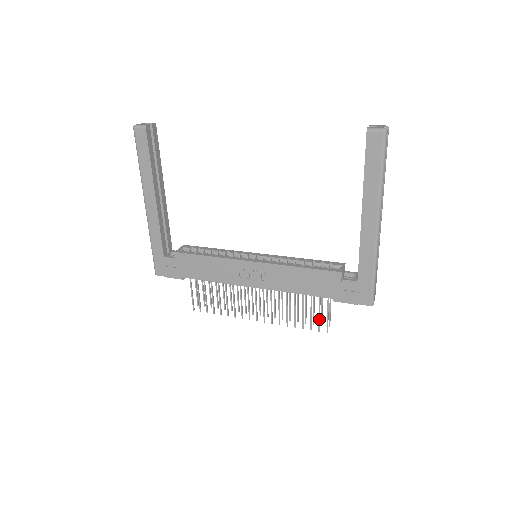
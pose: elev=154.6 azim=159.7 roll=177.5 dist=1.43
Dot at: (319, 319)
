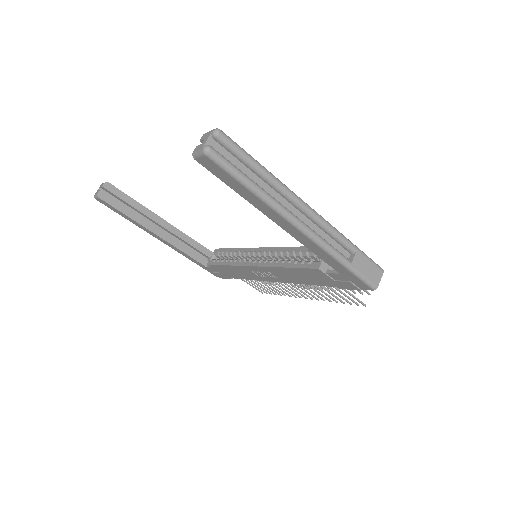
Dot at: occluded
